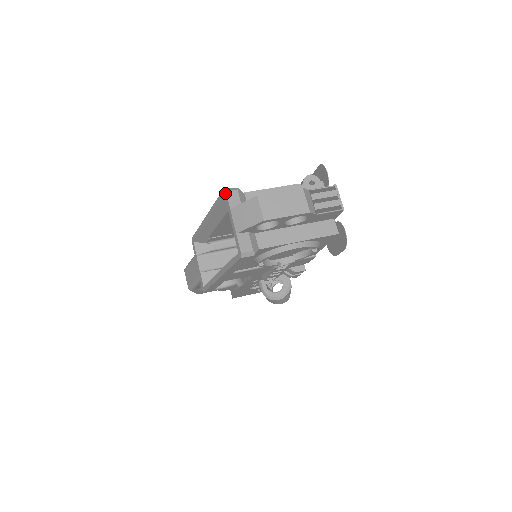
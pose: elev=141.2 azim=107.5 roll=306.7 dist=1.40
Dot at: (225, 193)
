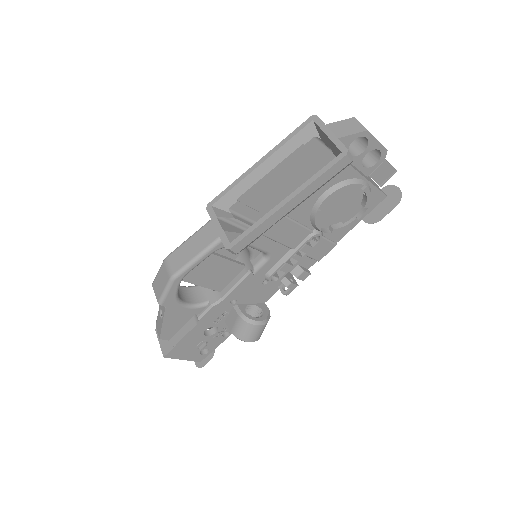
Dot at: (316, 117)
